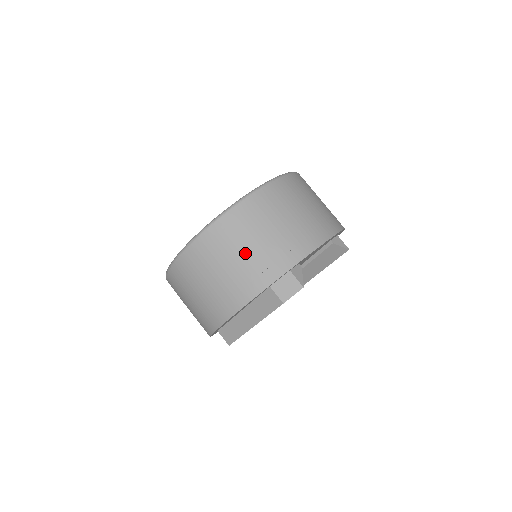
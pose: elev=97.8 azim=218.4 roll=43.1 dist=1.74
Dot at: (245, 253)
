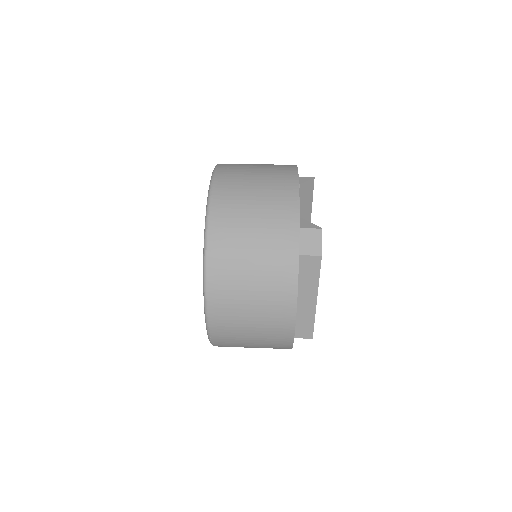
Dot at: (255, 251)
